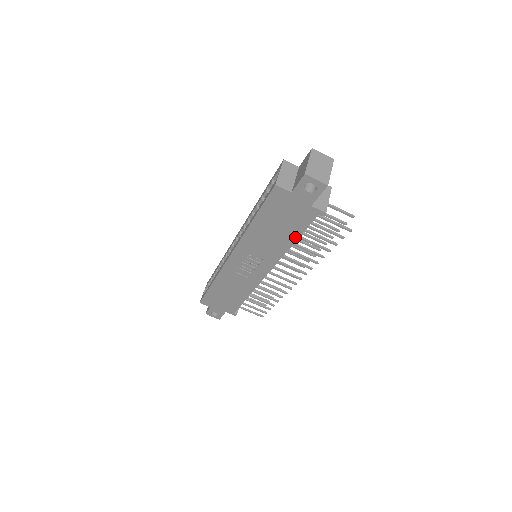
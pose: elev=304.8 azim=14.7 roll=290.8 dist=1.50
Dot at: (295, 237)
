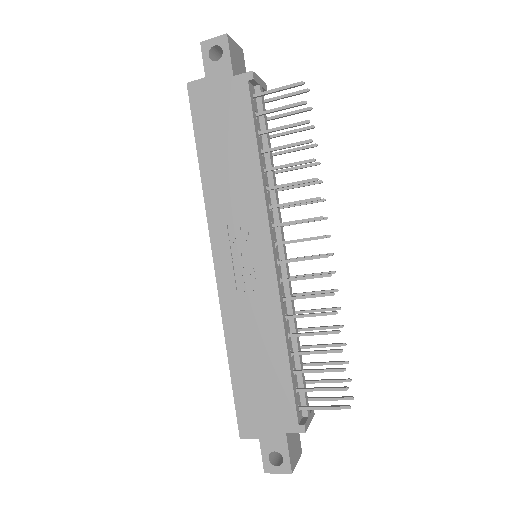
Dot at: (253, 143)
